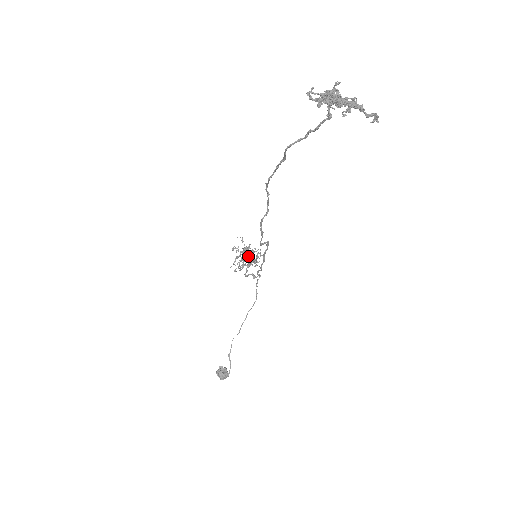
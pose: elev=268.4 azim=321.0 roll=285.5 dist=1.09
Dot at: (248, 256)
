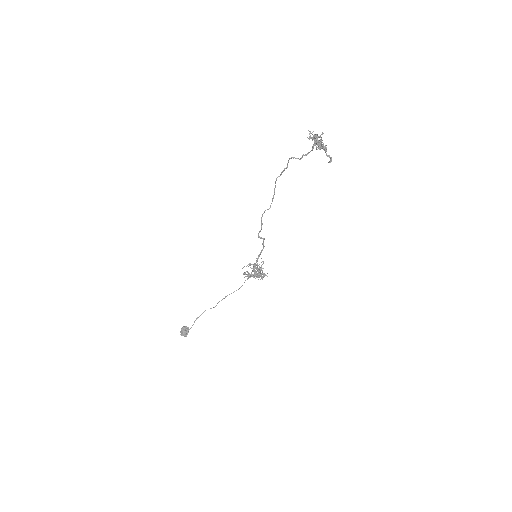
Dot at: occluded
